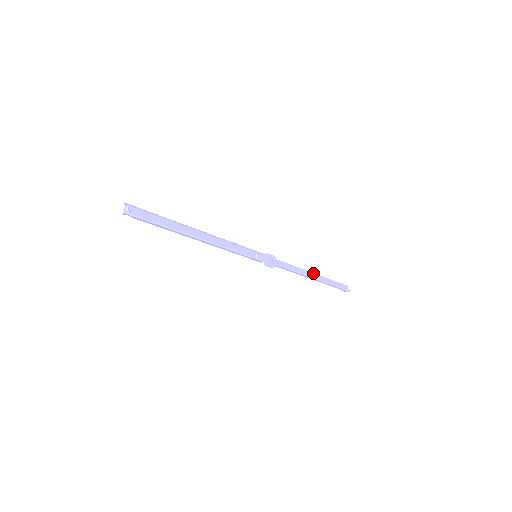
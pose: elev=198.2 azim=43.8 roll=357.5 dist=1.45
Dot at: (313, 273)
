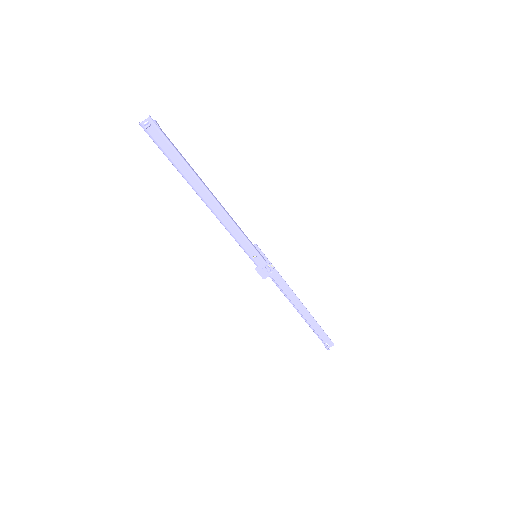
Dot at: occluded
